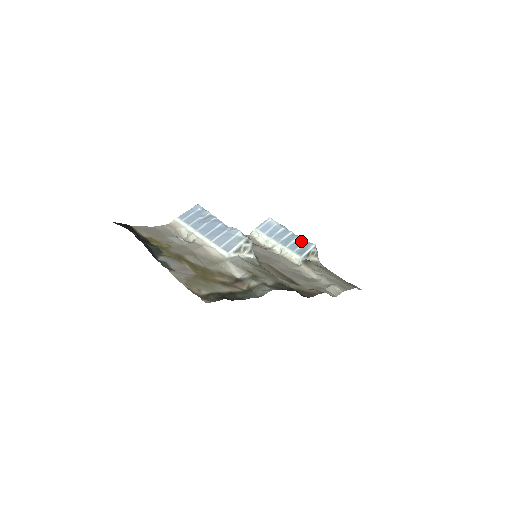
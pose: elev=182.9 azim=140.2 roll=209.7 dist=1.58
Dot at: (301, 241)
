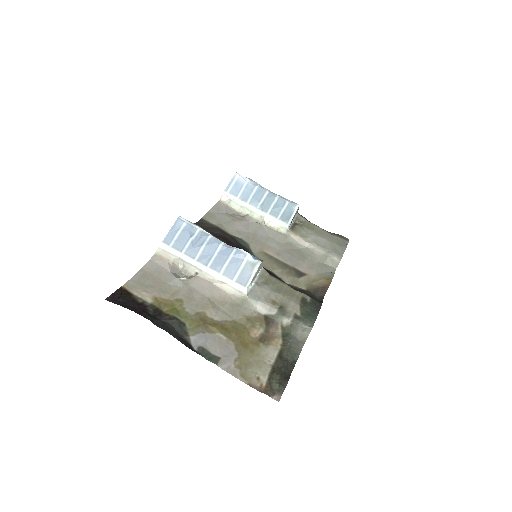
Dot at: (282, 203)
